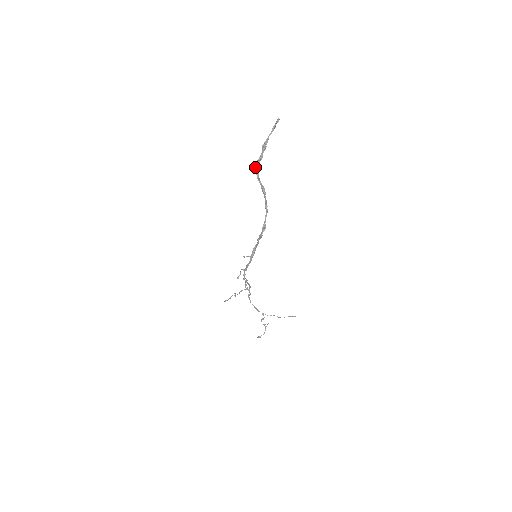
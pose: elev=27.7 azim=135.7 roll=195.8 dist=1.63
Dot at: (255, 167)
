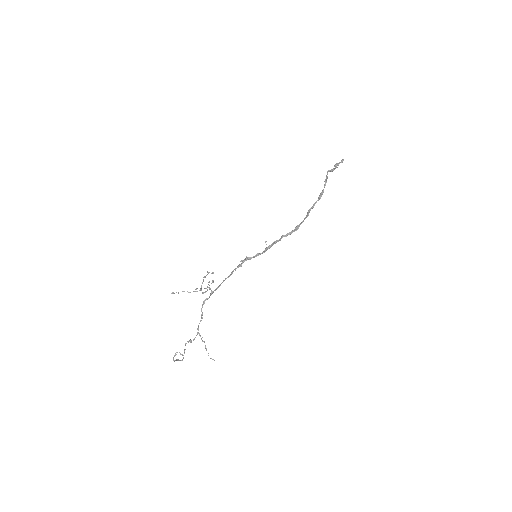
Dot at: (327, 172)
